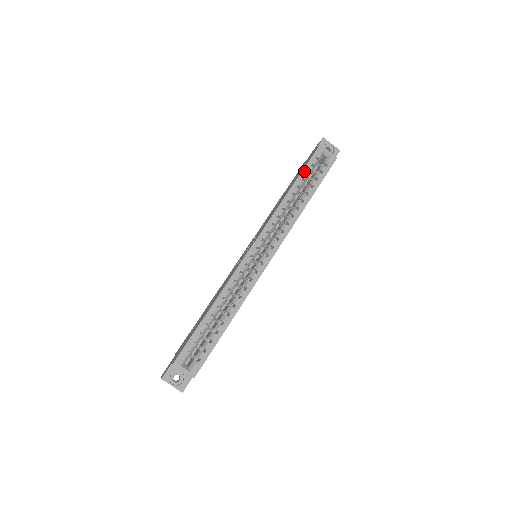
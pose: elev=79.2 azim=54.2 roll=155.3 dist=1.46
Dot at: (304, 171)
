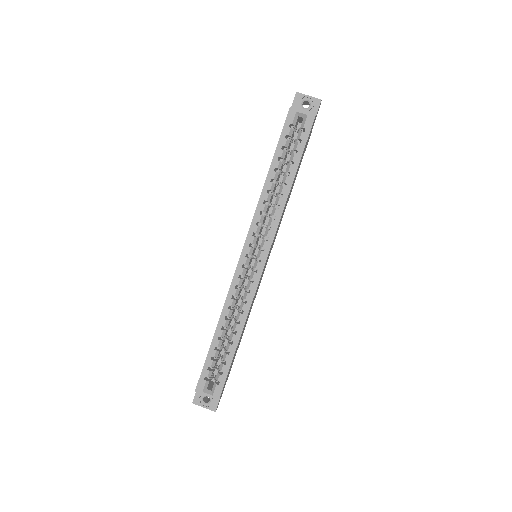
Dot at: (278, 148)
